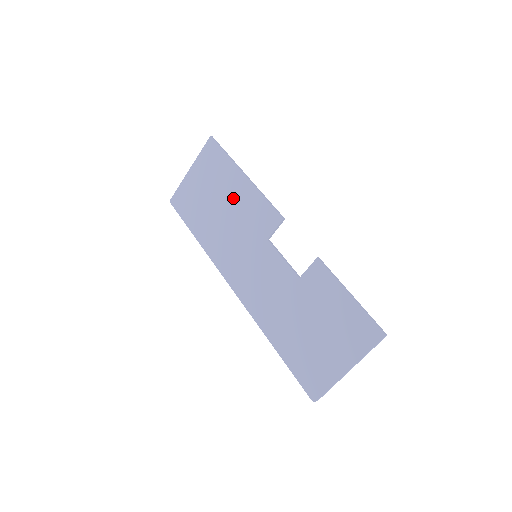
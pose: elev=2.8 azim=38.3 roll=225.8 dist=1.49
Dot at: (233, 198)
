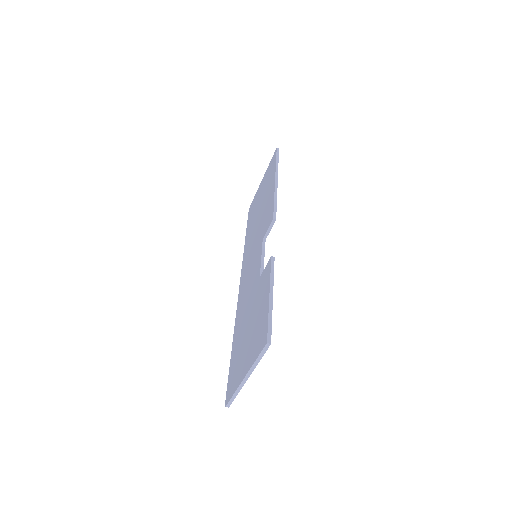
Dot at: (265, 202)
